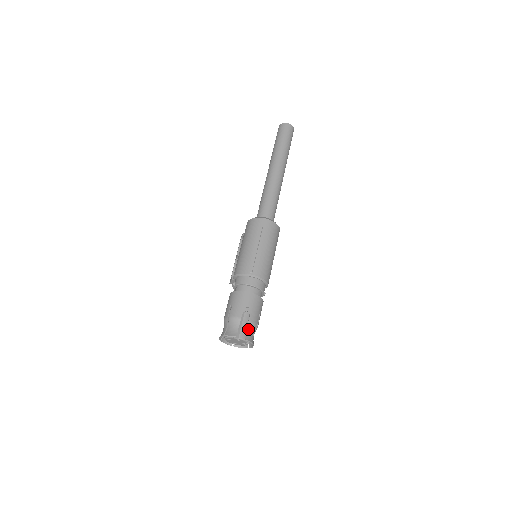
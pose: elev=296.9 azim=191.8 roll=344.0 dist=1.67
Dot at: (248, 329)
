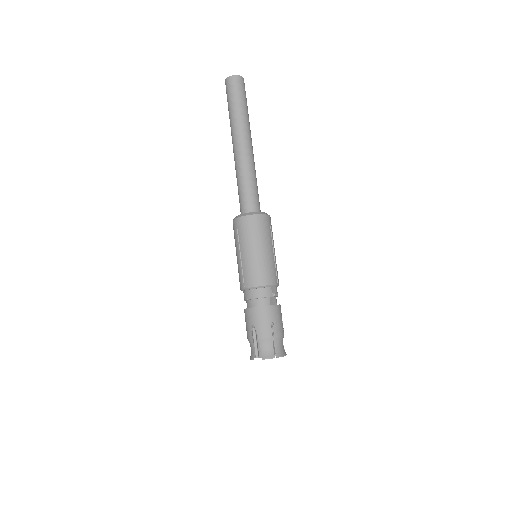
Dot at: (262, 346)
